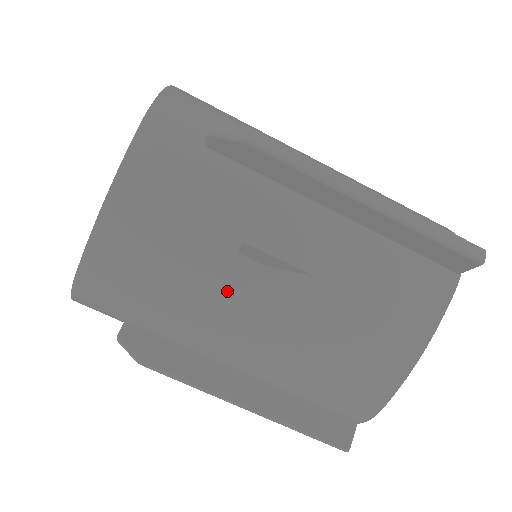
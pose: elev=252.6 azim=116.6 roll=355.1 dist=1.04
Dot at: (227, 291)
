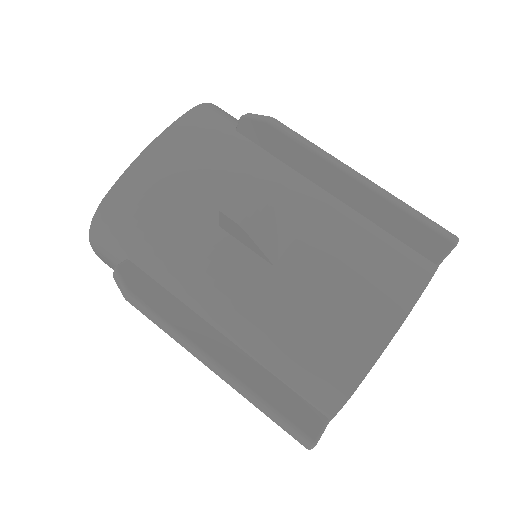
Dot at: (226, 213)
